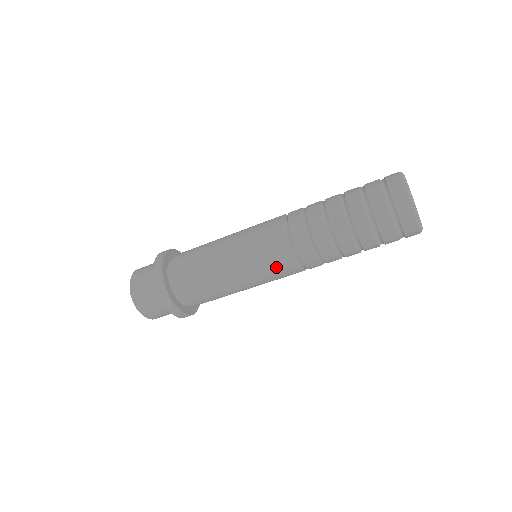
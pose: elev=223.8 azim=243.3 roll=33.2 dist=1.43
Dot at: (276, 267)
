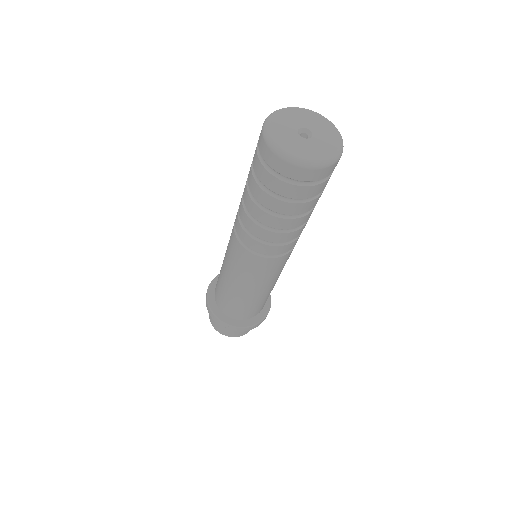
Dot at: (265, 269)
